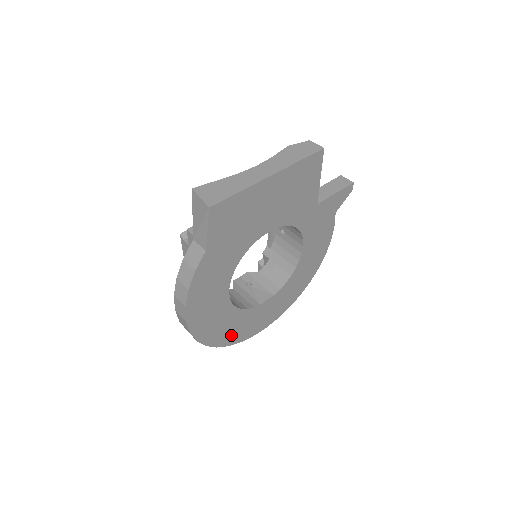
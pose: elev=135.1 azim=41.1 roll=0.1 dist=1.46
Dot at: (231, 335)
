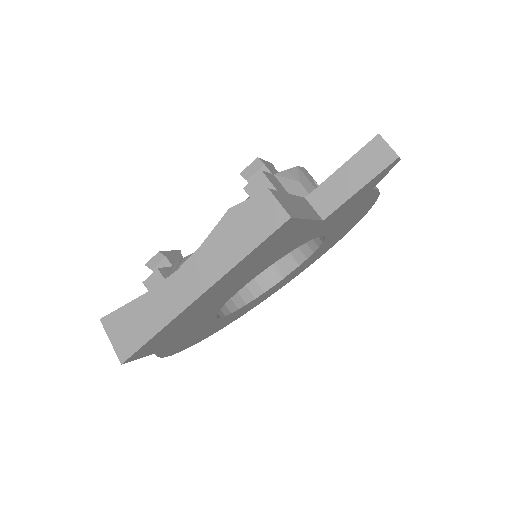
Dot at: (256, 303)
